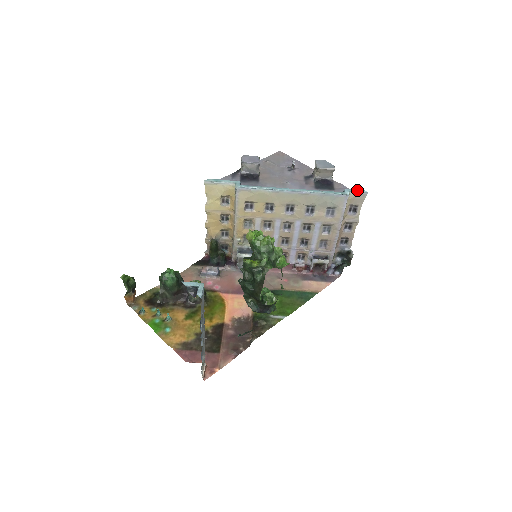
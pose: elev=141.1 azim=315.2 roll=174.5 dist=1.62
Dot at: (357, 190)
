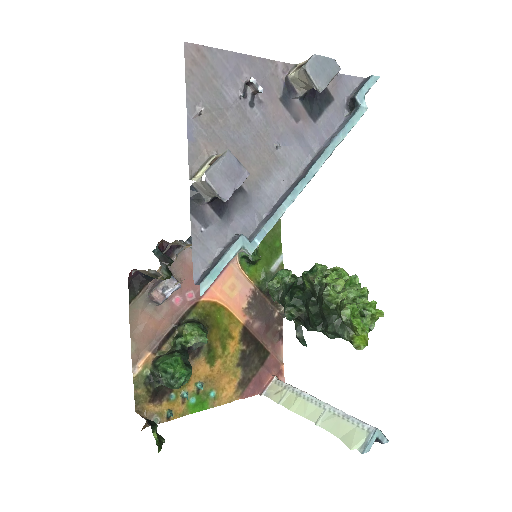
Dot at: (369, 85)
